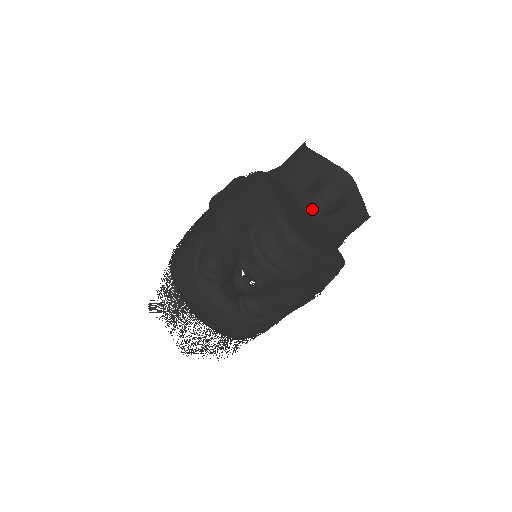
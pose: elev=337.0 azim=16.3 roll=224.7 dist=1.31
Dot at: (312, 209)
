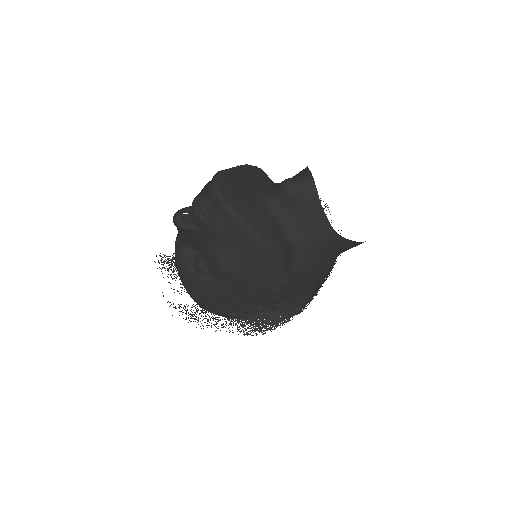
Dot at: (269, 195)
